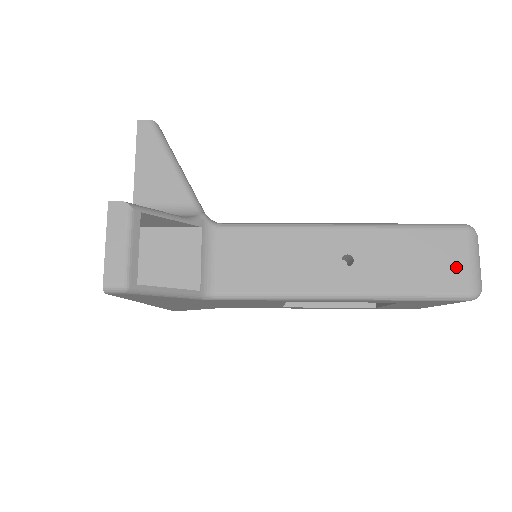
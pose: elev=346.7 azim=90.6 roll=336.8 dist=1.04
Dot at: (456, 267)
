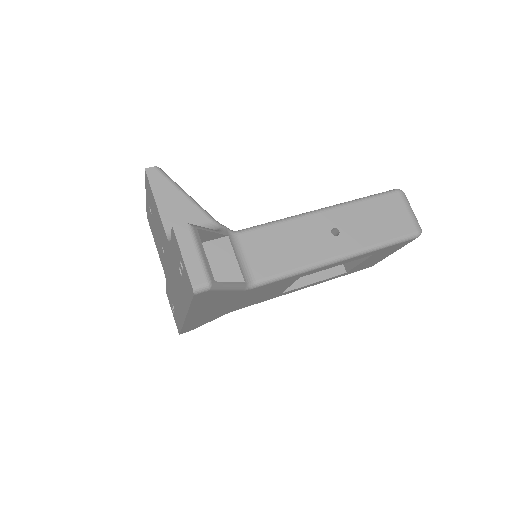
Dot at: (402, 218)
